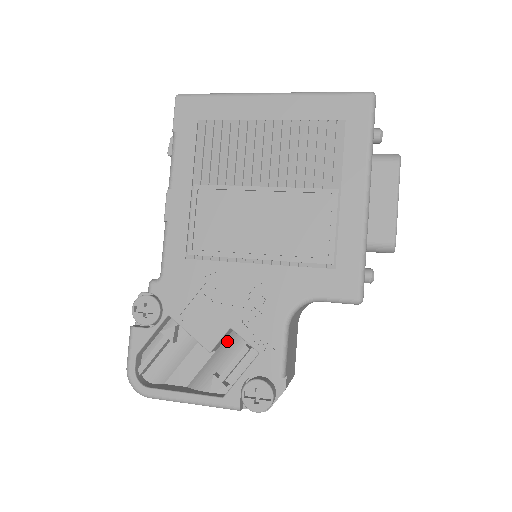
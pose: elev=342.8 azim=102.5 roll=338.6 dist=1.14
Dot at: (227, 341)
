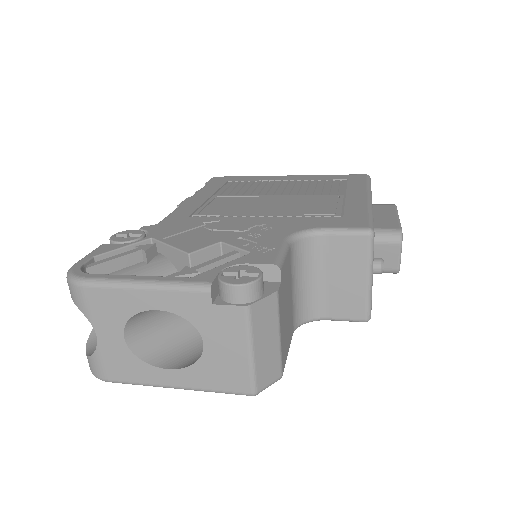
Dot at: occluded
